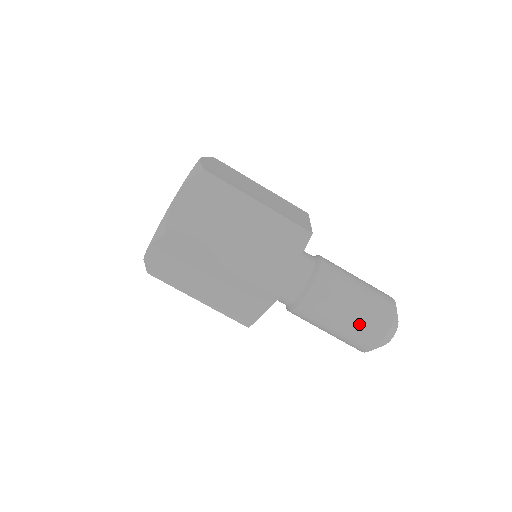
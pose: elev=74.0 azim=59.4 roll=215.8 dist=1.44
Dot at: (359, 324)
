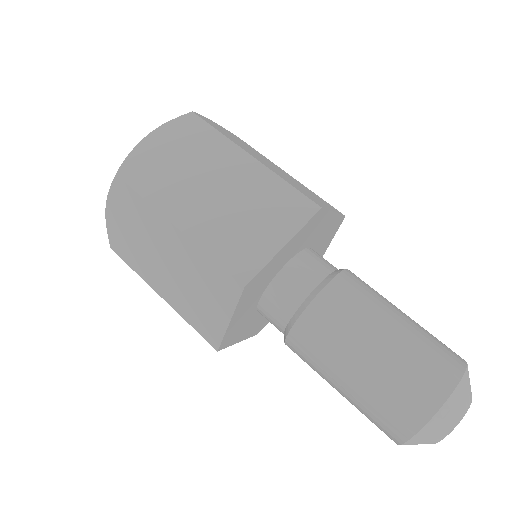
Dot at: (420, 337)
